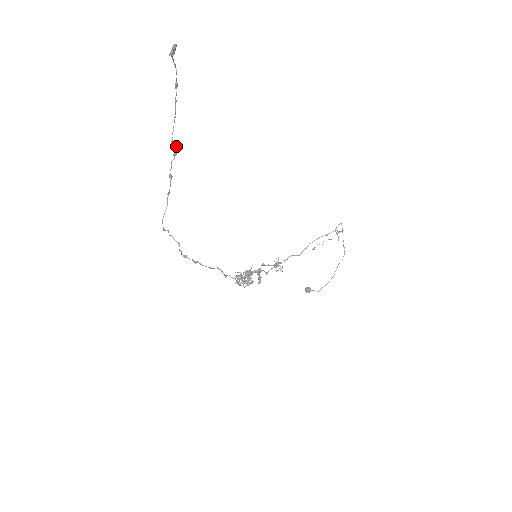
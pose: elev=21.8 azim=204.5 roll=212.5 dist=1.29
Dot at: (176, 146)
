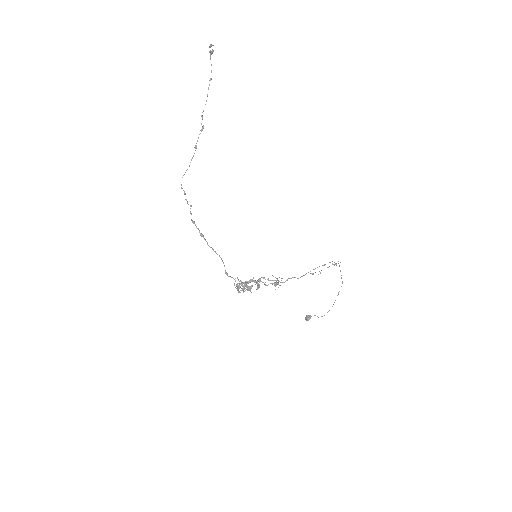
Dot at: occluded
